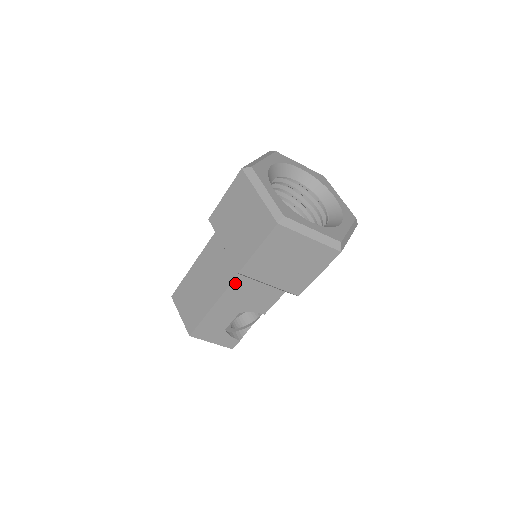
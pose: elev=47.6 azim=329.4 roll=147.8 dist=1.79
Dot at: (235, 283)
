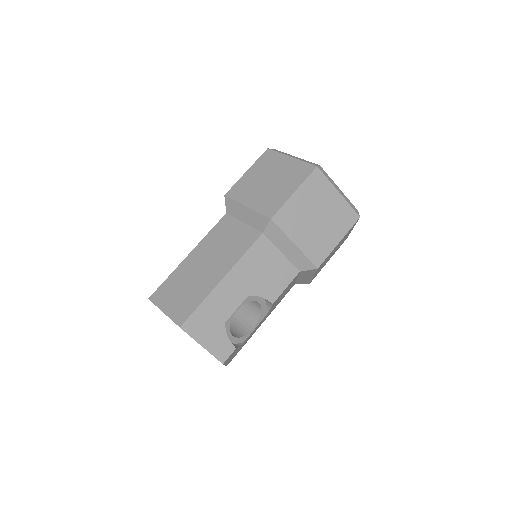
Dot at: (256, 246)
